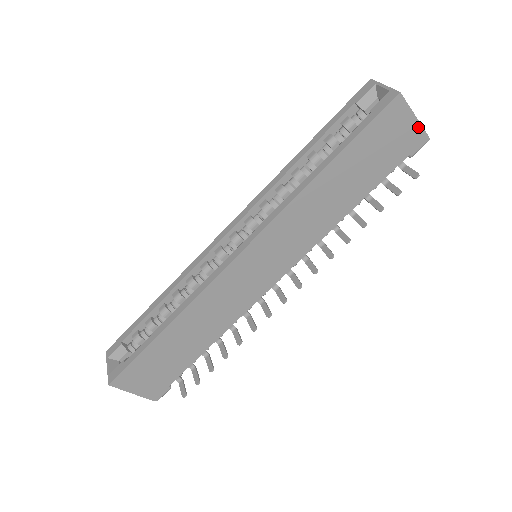
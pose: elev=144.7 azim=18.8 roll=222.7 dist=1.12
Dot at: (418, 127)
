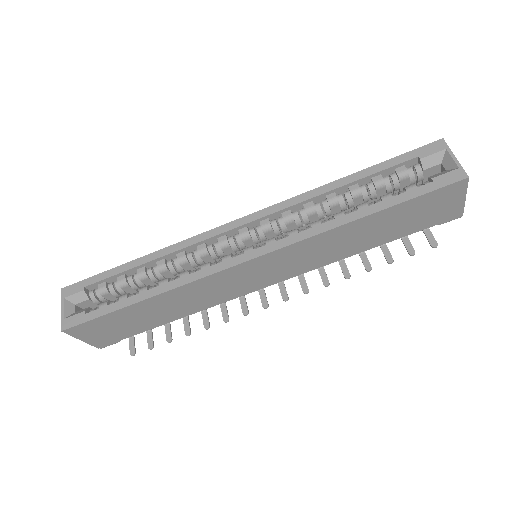
Dot at: (461, 206)
